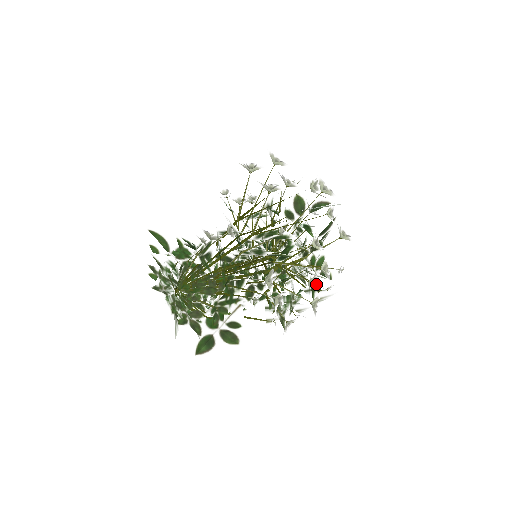
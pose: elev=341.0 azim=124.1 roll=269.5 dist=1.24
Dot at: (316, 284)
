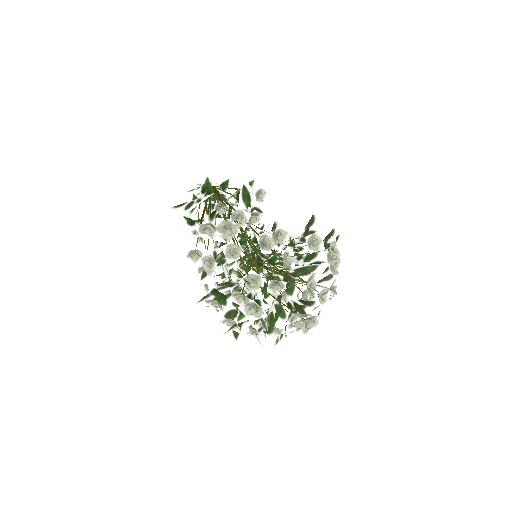
Dot at: (255, 298)
